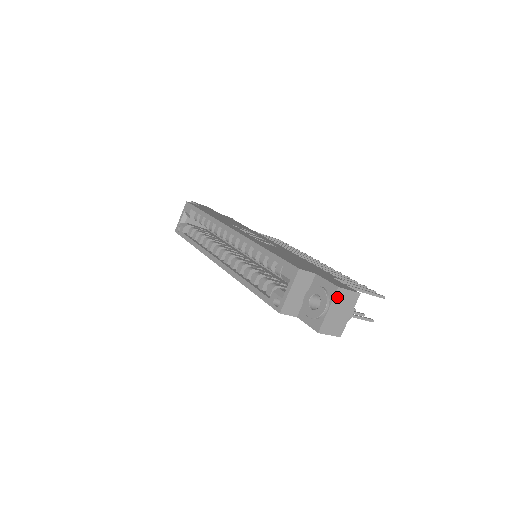
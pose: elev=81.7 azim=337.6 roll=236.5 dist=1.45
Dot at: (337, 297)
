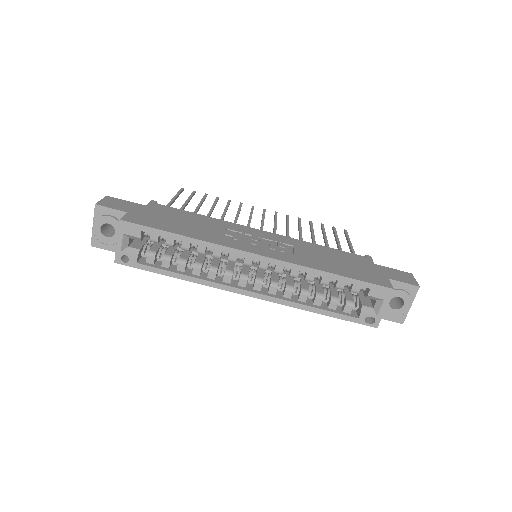
Dot at: (415, 293)
